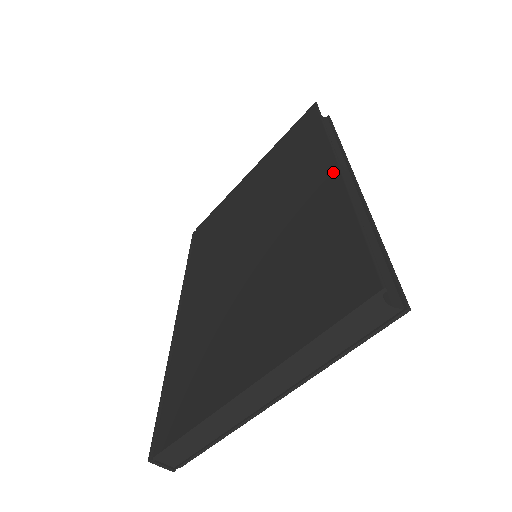
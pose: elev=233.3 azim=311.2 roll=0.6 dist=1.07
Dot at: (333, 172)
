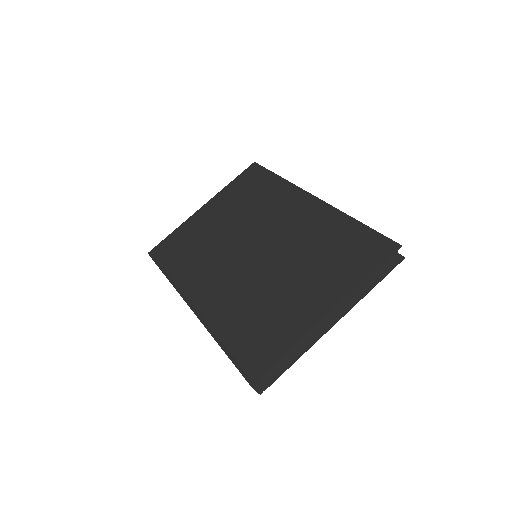
Dot at: (315, 201)
